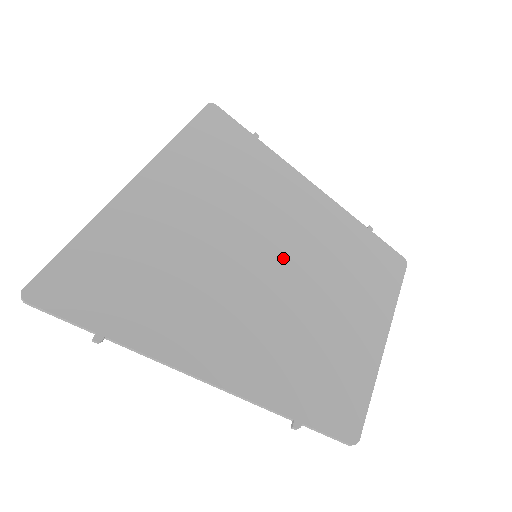
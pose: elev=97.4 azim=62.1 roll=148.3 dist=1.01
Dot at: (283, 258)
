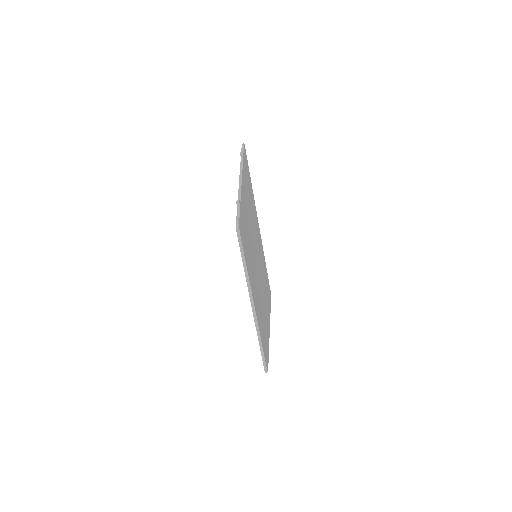
Dot at: (258, 271)
